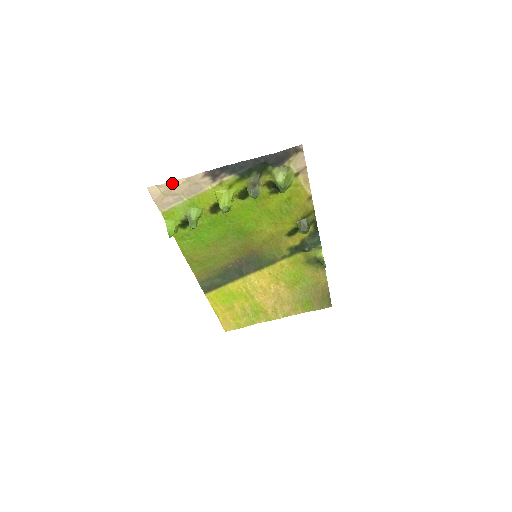
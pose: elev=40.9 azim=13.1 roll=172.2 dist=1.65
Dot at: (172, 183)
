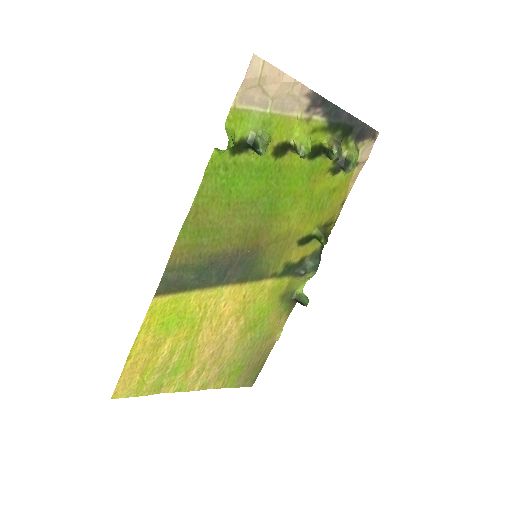
Dot at: (279, 73)
